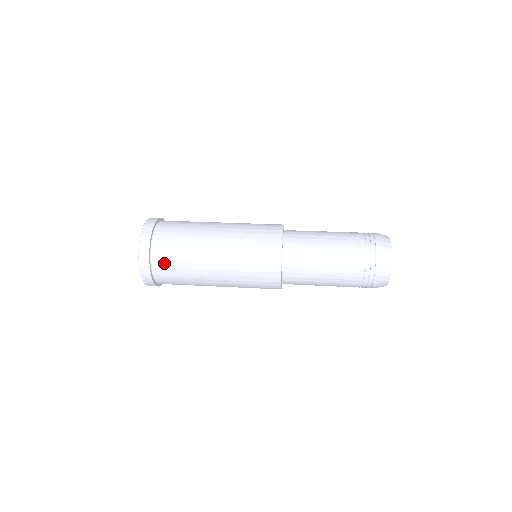
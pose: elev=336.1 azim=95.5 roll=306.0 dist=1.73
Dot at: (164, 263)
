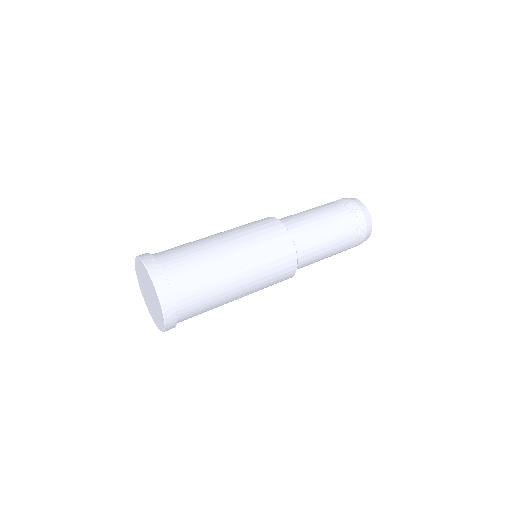
Dot at: (185, 288)
